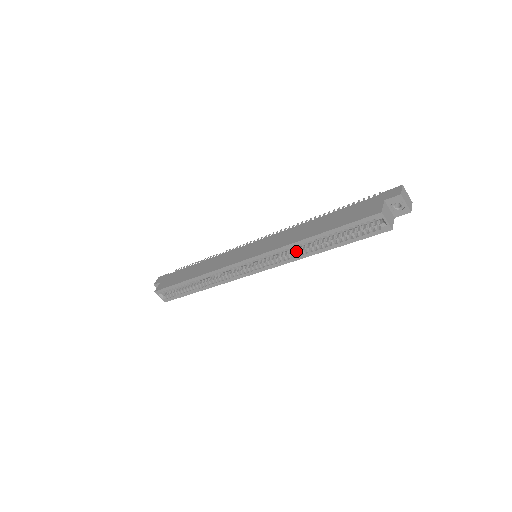
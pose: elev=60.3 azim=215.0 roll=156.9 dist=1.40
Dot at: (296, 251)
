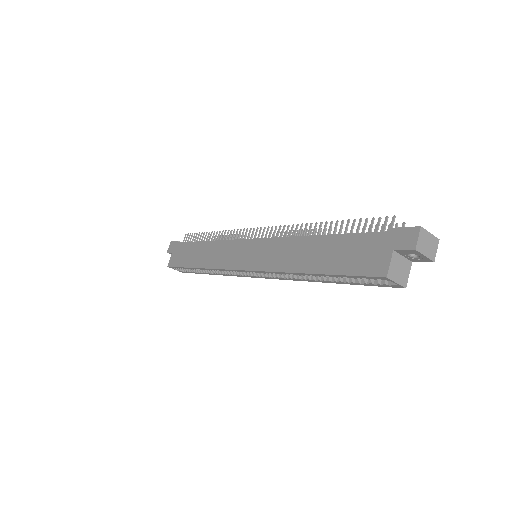
Dot at: occluded
